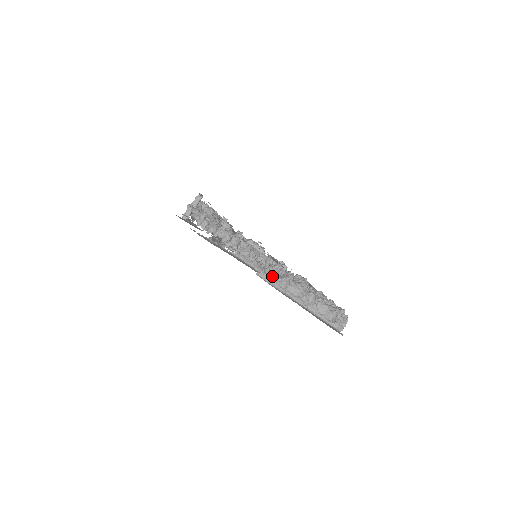
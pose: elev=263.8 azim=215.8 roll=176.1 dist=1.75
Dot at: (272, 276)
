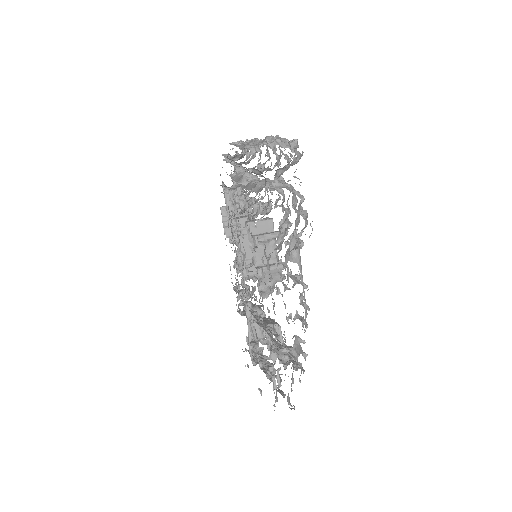
Dot at: occluded
